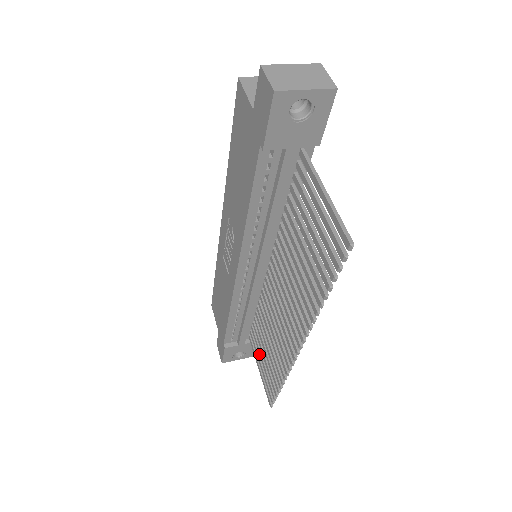
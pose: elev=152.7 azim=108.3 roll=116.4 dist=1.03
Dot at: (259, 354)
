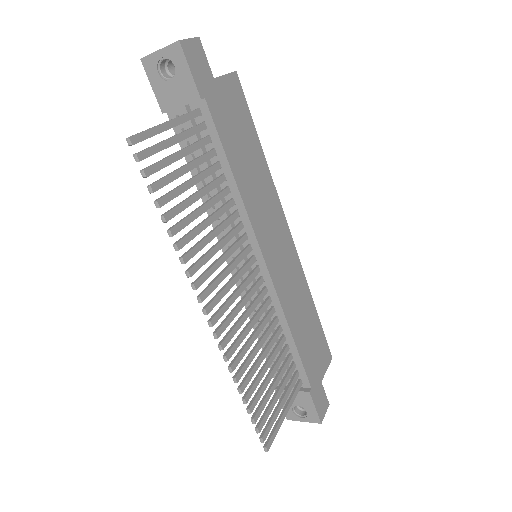
Dot at: (280, 389)
